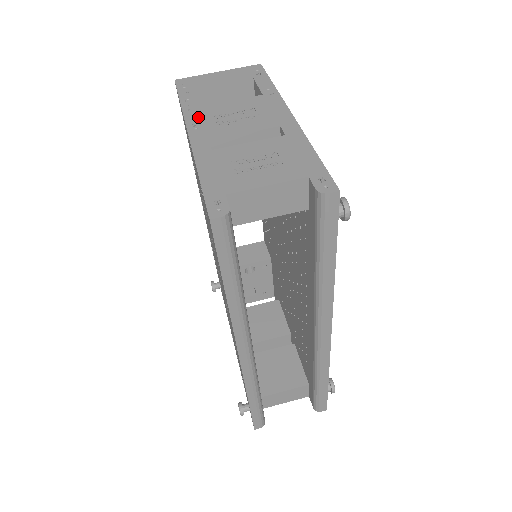
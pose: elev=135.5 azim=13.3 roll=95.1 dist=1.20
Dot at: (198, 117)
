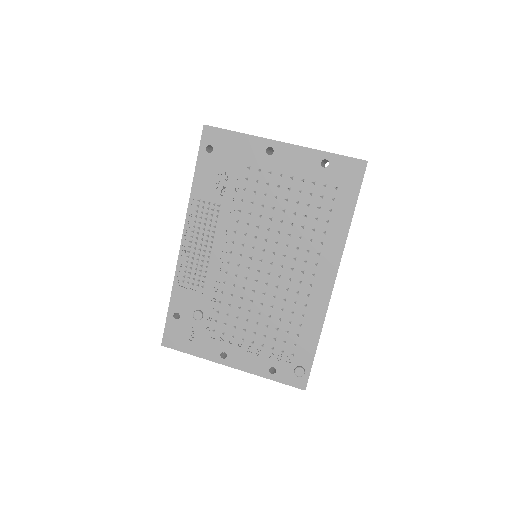
Dot at: occluded
